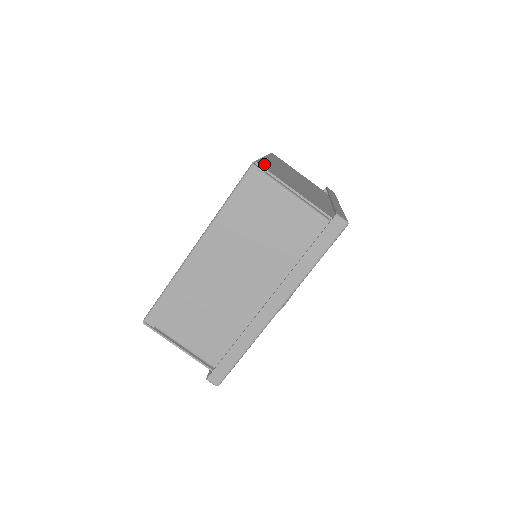
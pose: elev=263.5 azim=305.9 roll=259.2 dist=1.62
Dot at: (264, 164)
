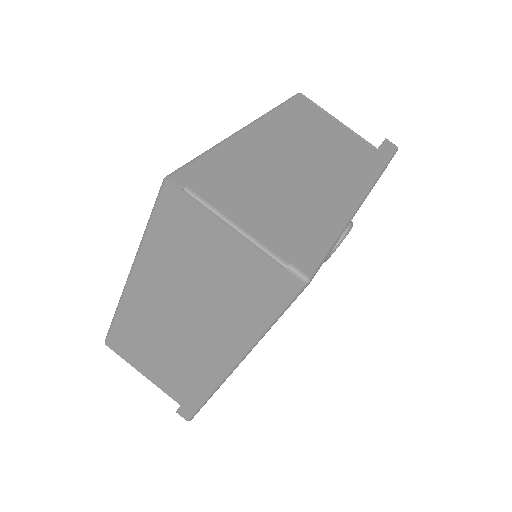
Dot at: occluded
